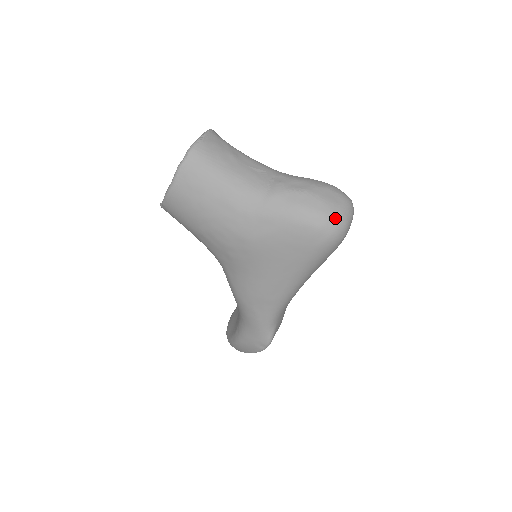
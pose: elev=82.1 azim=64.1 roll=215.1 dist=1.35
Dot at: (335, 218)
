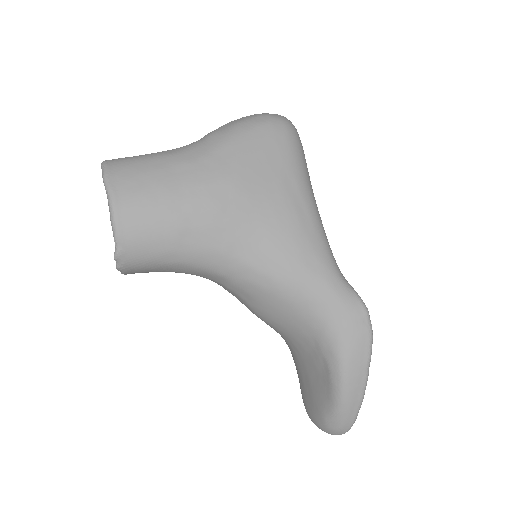
Dot at: (273, 114)
